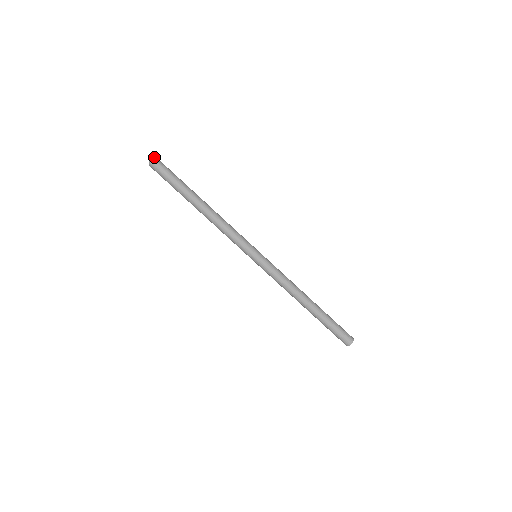
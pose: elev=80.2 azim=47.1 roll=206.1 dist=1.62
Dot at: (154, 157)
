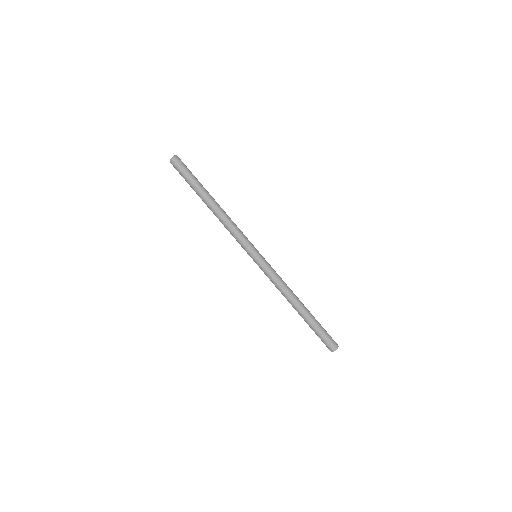
Dot at: (174, 156)
